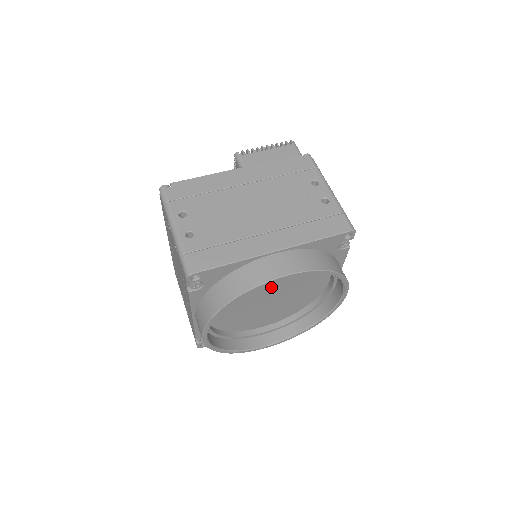
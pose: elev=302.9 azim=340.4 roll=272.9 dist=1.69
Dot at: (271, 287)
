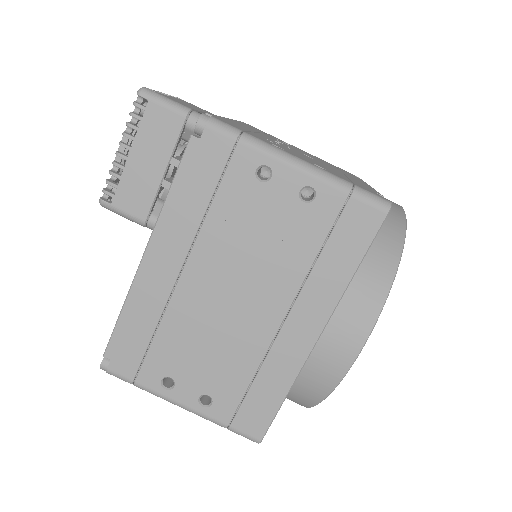
Dot at: occluded
